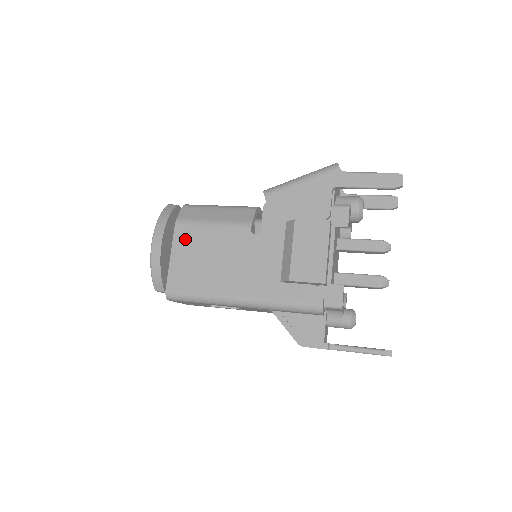
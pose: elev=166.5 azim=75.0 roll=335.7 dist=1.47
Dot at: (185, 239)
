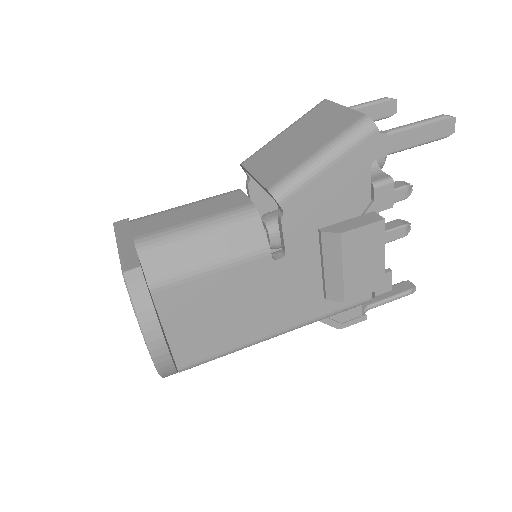
Dot at: (177, 305)
